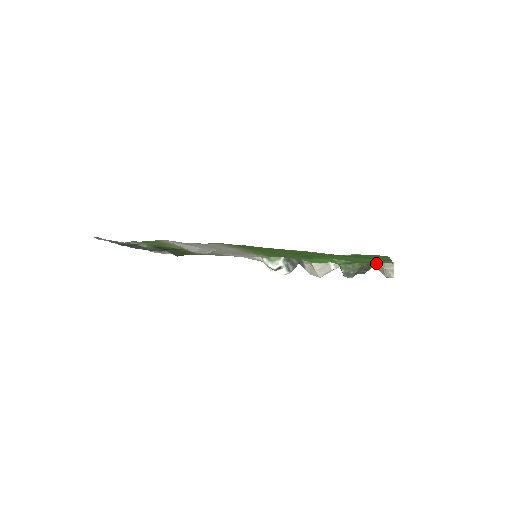
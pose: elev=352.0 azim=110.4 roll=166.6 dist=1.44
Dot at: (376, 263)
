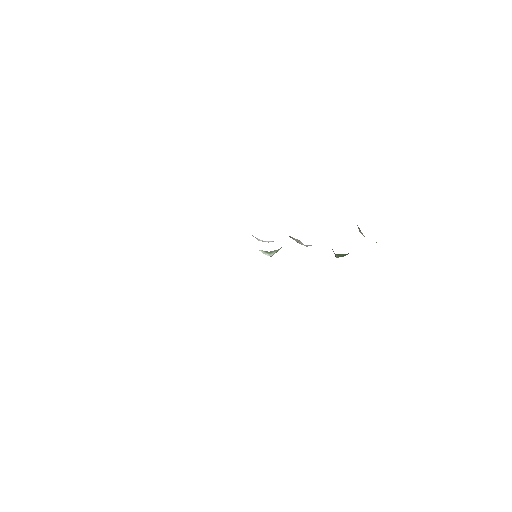
Dot at: occluded
